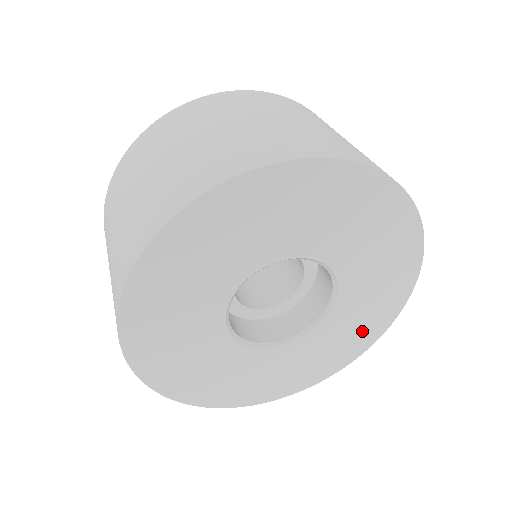
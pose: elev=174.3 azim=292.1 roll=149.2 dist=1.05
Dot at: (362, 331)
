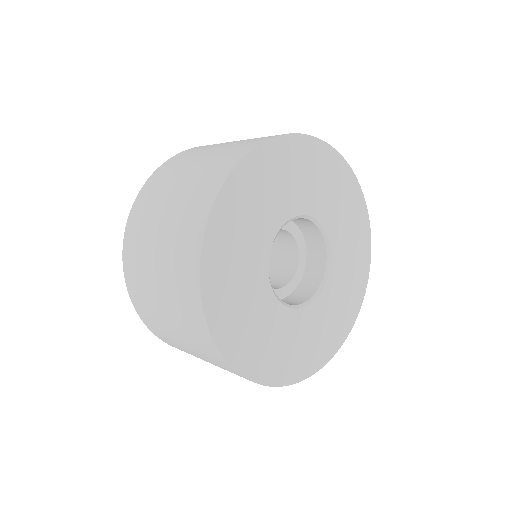
Dot at: (344, 312)
